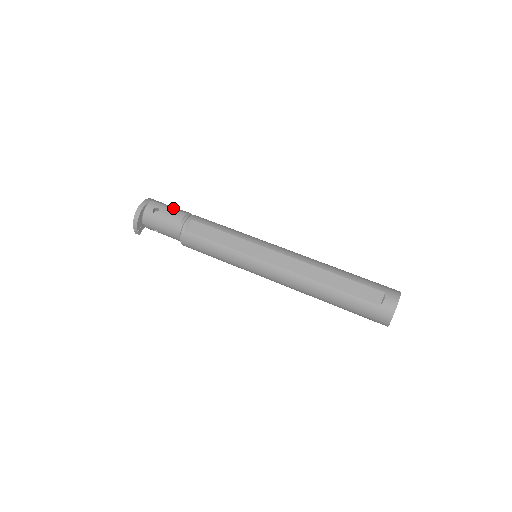
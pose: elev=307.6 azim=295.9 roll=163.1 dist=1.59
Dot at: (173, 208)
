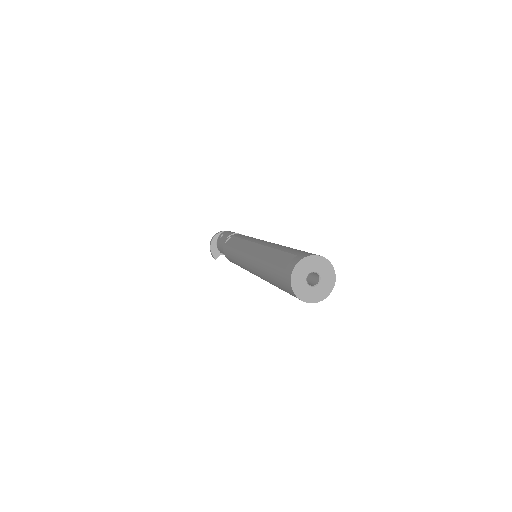
Dot at: (231, 232)
